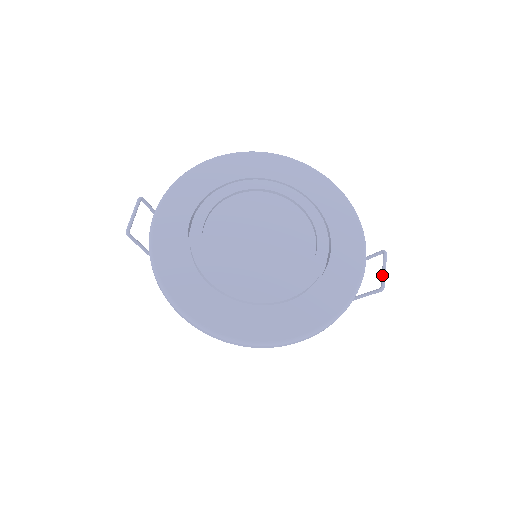
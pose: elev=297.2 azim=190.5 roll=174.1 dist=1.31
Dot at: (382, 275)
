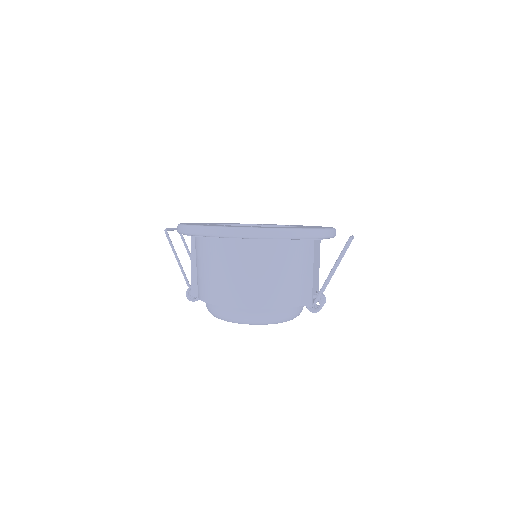
Dot at: occluded
